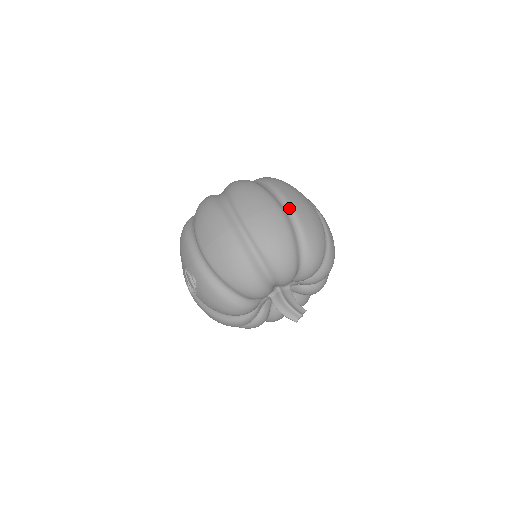
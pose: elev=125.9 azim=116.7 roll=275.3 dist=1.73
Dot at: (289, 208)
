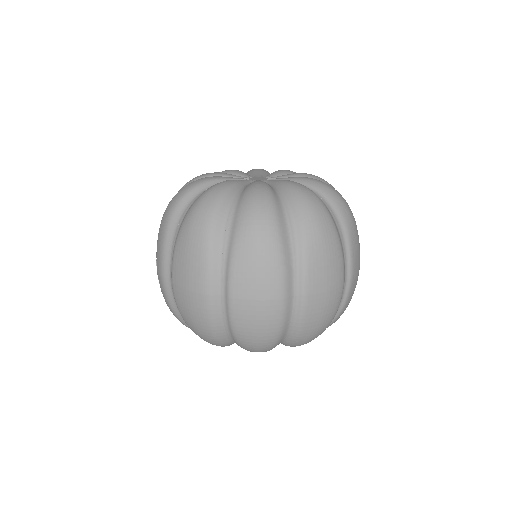
Dot at: (300, 298)
